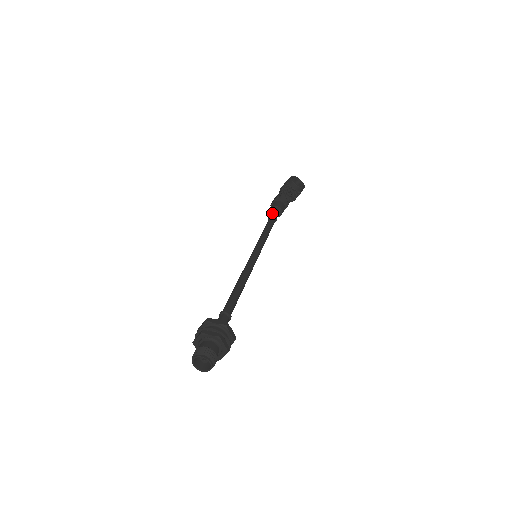
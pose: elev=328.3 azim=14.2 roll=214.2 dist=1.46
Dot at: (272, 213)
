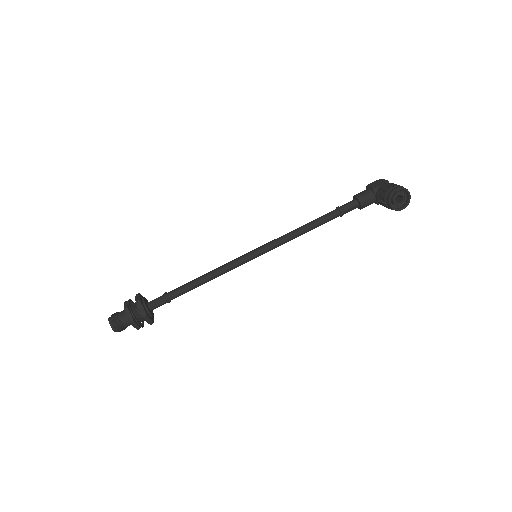
Dot at: (345, 205)
